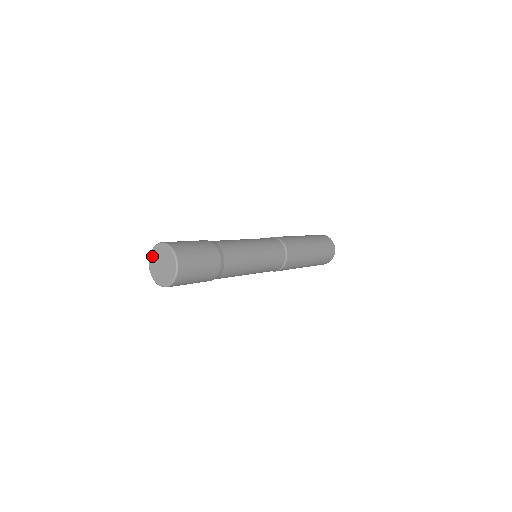
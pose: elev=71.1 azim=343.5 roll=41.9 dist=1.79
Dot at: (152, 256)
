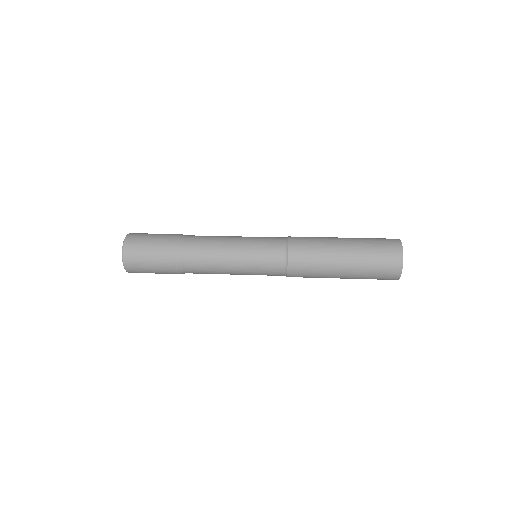
Dot at: occluded
